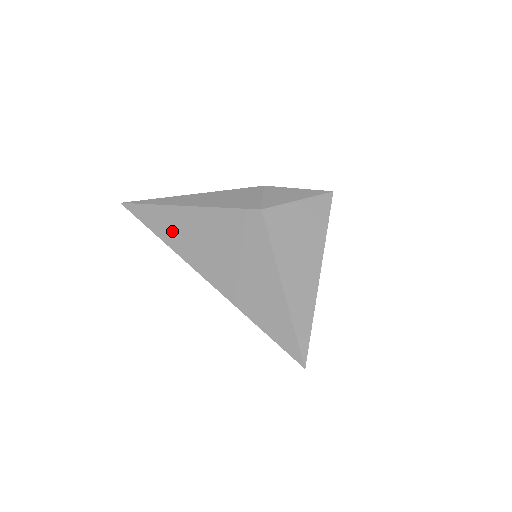
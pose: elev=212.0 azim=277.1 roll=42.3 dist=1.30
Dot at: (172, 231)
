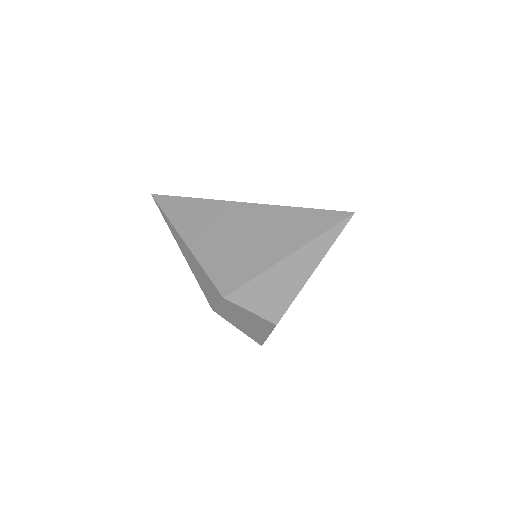
Dot at: occluded
